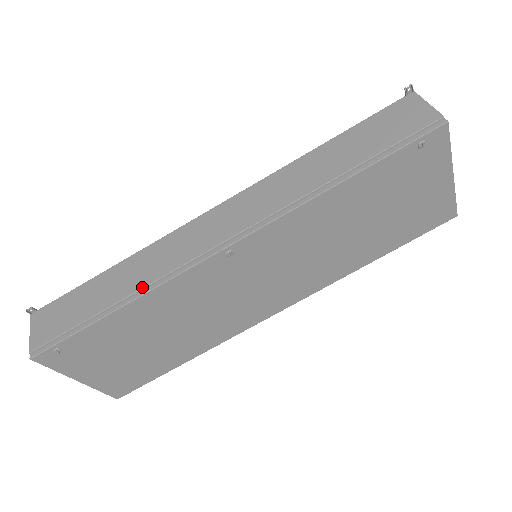
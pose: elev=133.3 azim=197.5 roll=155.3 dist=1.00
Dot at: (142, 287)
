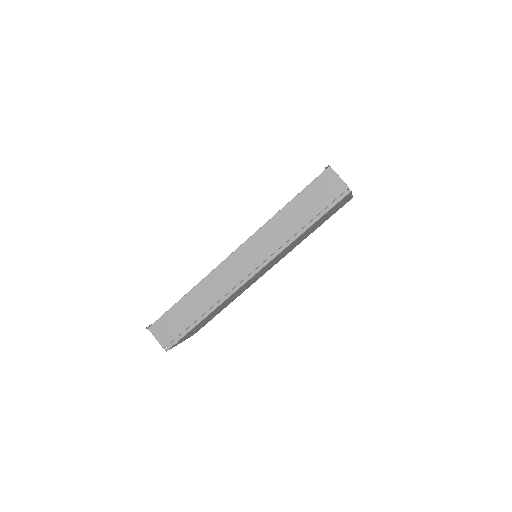
Dot at: (214, 304)
